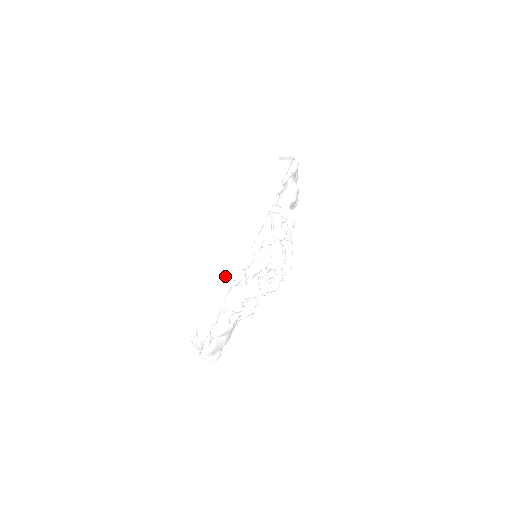
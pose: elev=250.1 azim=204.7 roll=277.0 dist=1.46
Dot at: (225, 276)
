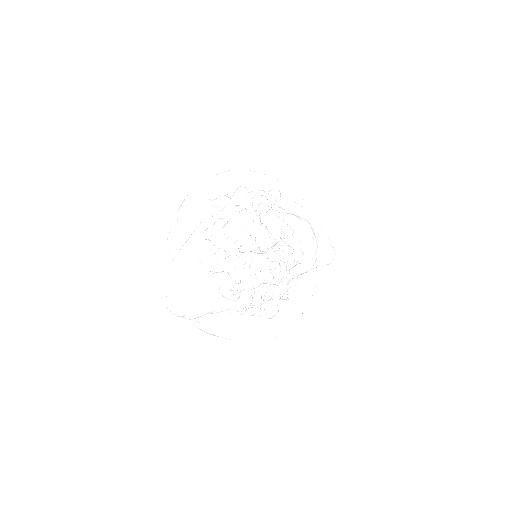
Dot at: occluded
